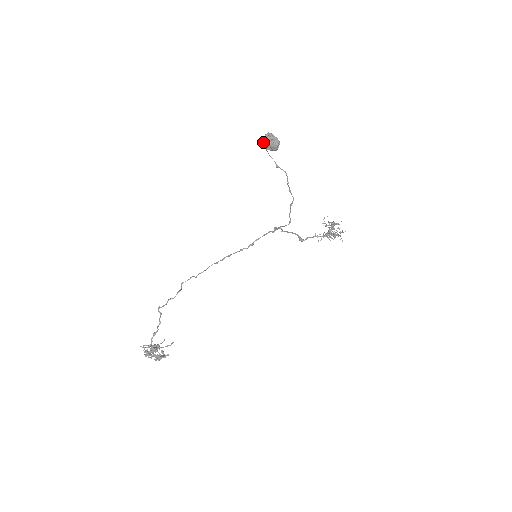
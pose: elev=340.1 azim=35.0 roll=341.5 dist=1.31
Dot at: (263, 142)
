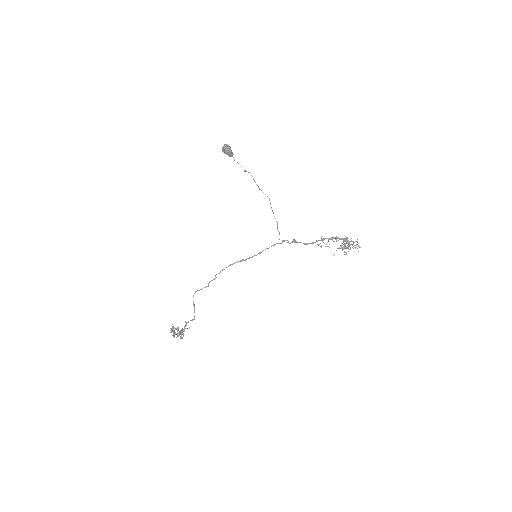
Dot at: (222, 151)
